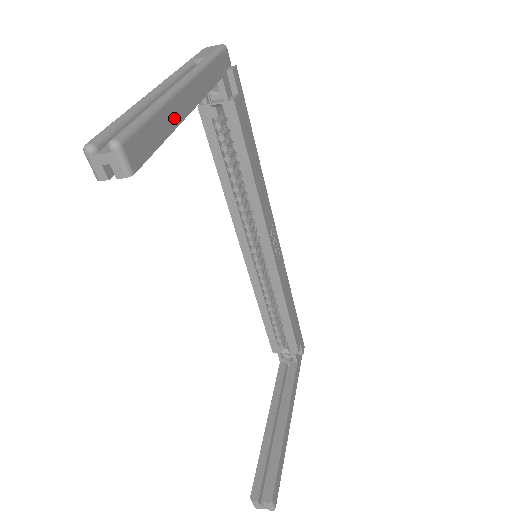
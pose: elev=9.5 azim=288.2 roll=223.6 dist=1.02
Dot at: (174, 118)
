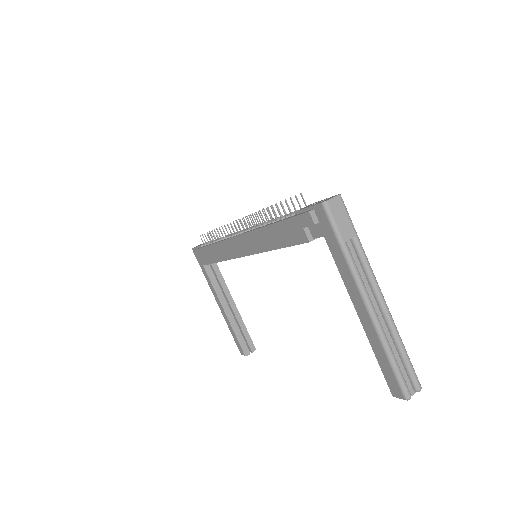
Dot at: occluded
